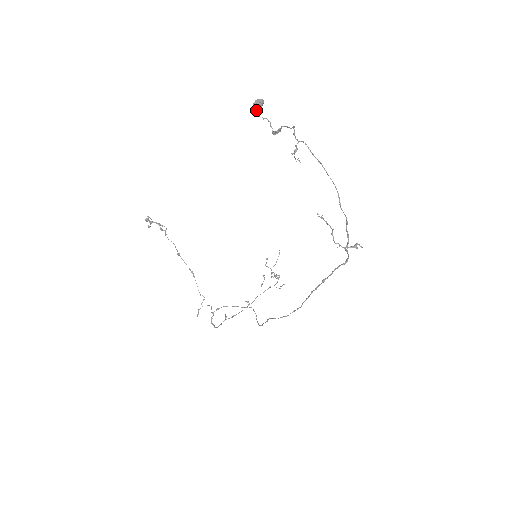
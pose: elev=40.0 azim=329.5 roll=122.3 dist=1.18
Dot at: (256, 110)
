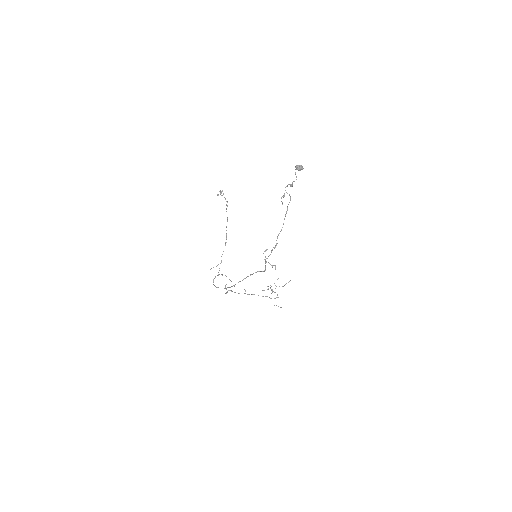
Dot at: occluded
